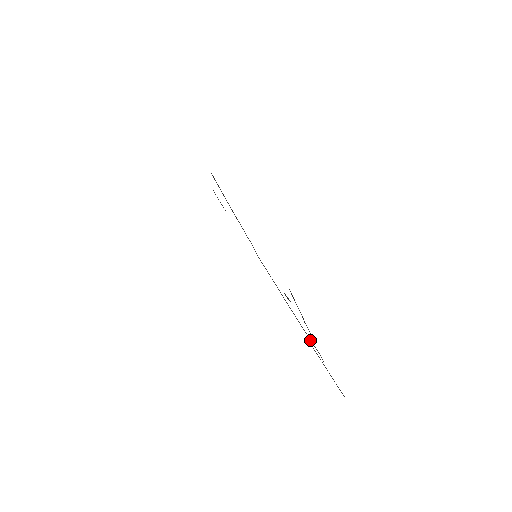
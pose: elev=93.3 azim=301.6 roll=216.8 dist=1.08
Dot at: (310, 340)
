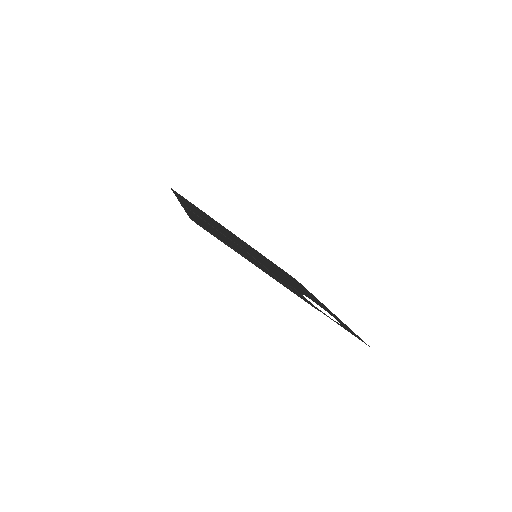
Dot at: (276, 278)
